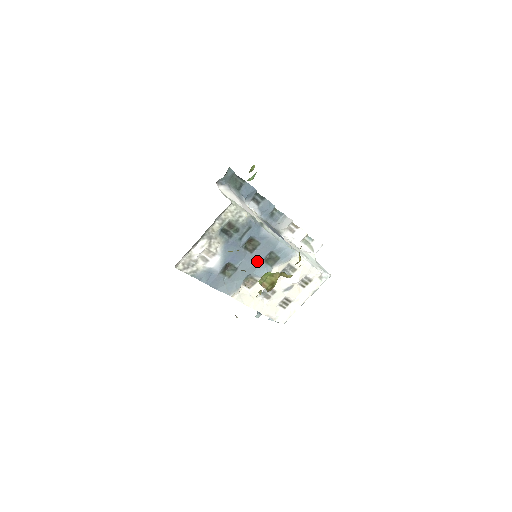
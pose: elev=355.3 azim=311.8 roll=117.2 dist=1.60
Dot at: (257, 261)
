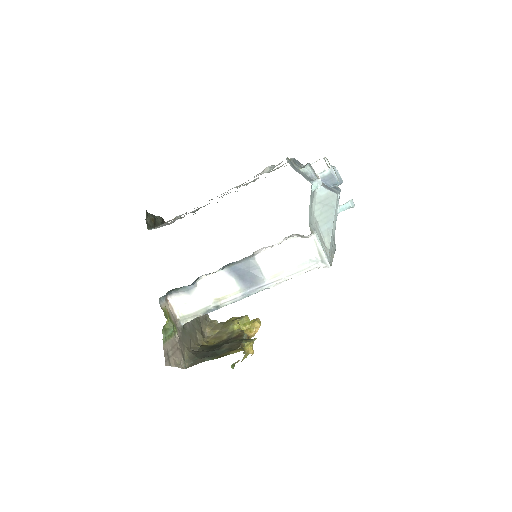
Dot at: occluded
